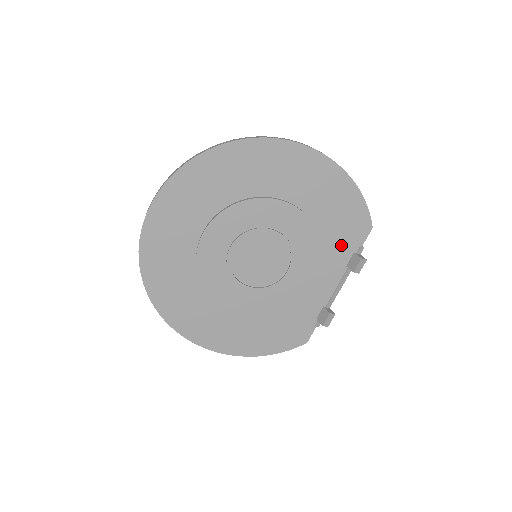
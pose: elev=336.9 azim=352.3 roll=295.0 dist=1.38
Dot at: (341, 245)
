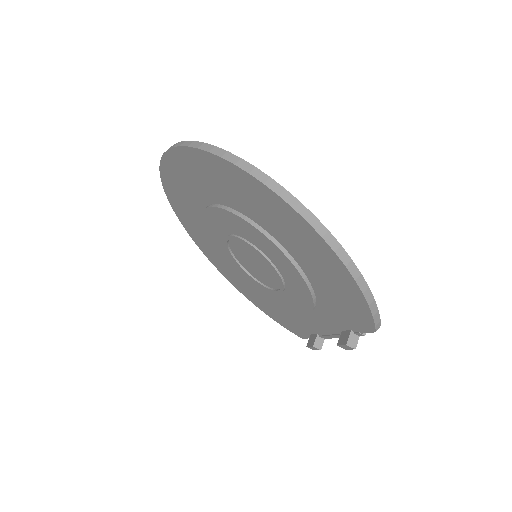
Dot at: (338, 314)
